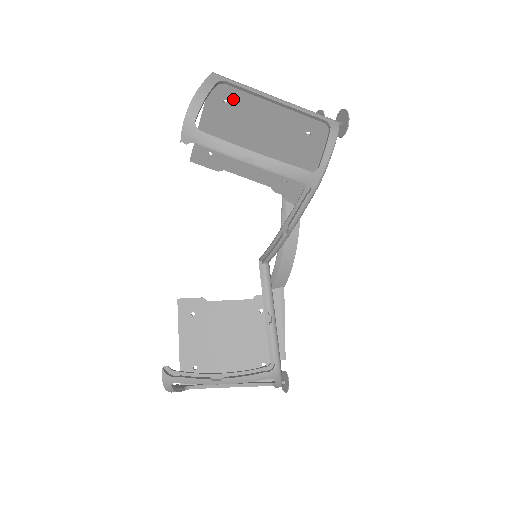
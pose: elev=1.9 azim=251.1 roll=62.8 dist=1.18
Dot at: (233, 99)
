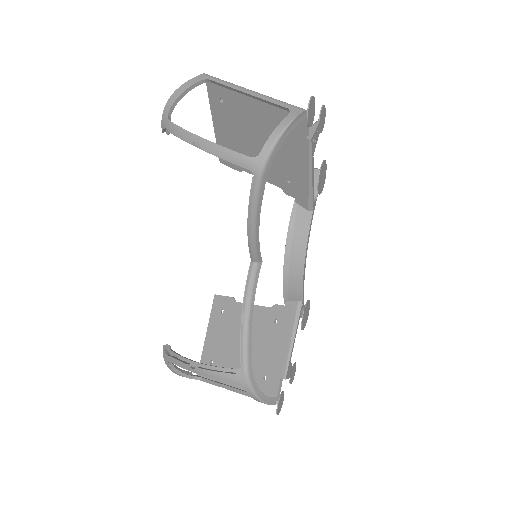
Dot at: (225, 97)
